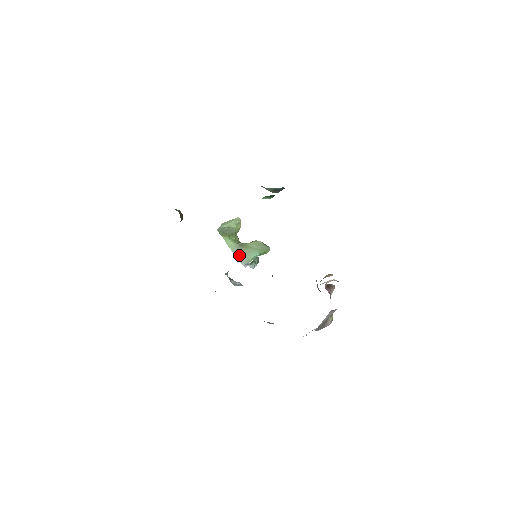
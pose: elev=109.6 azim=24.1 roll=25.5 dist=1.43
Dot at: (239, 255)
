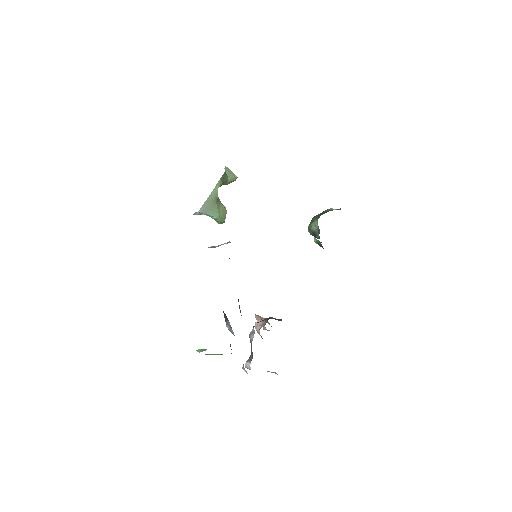
Dot at: (208, 203)
